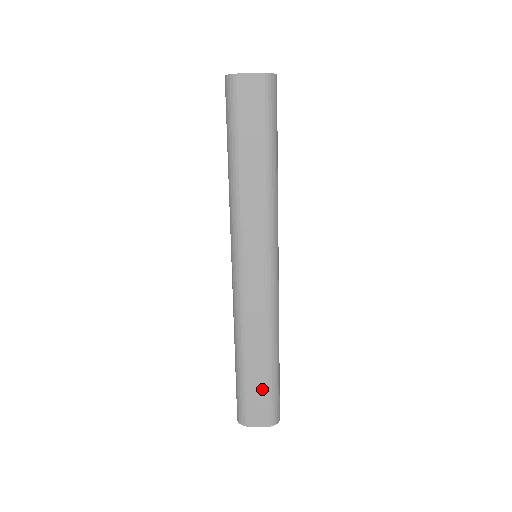
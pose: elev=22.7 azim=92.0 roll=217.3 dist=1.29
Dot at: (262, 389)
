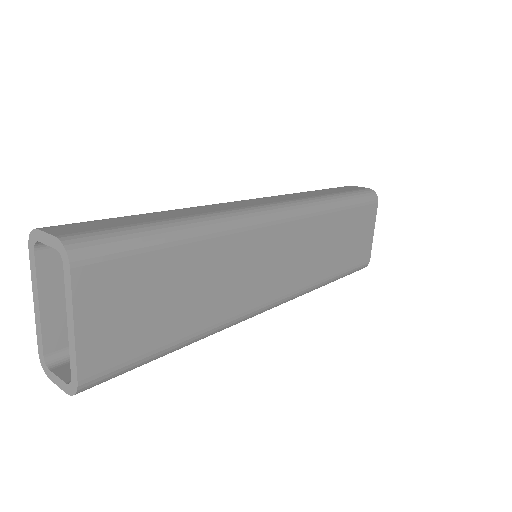
Dot at: occluded
